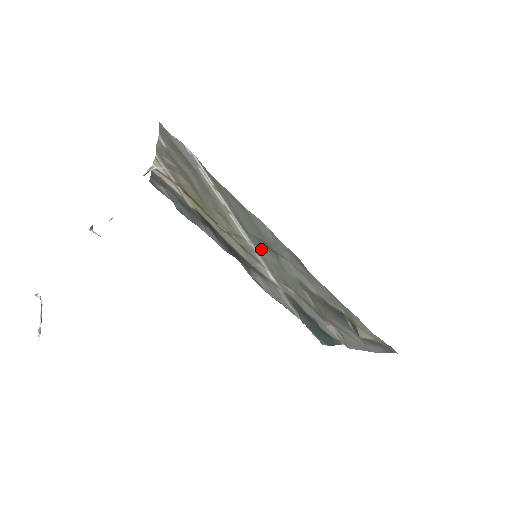
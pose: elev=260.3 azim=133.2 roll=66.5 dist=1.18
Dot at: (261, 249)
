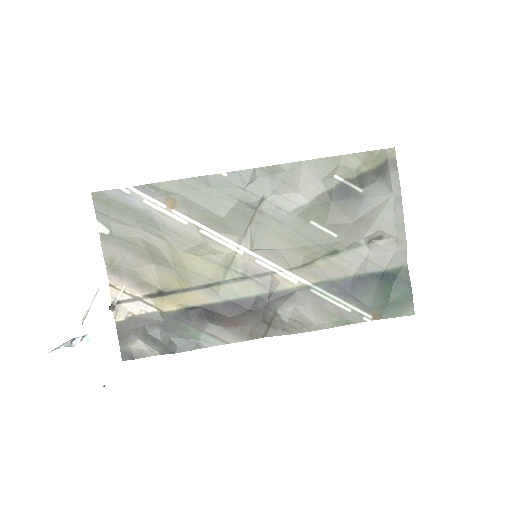
Dot at: (250, 237)
